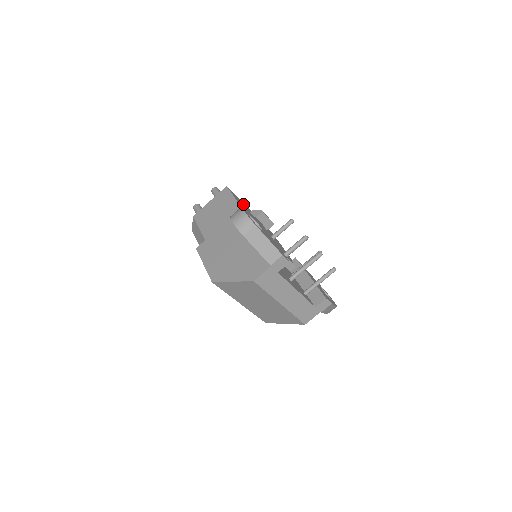
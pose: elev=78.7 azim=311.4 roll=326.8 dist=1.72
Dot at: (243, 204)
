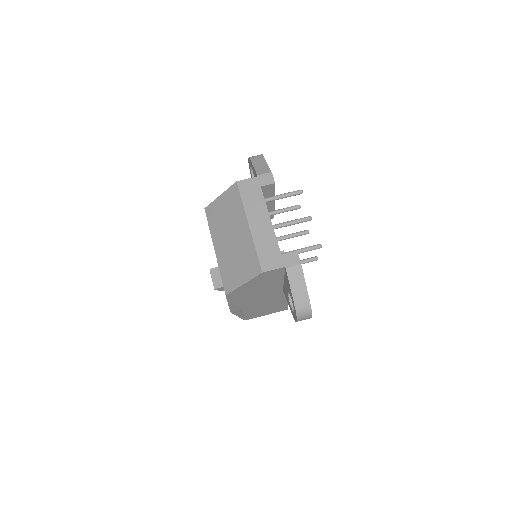
Dot at: occluded
